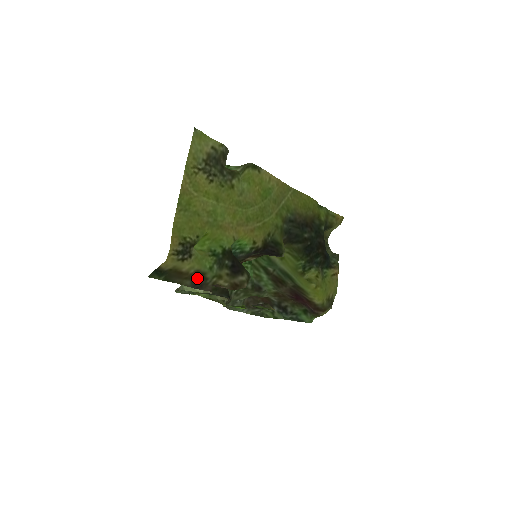
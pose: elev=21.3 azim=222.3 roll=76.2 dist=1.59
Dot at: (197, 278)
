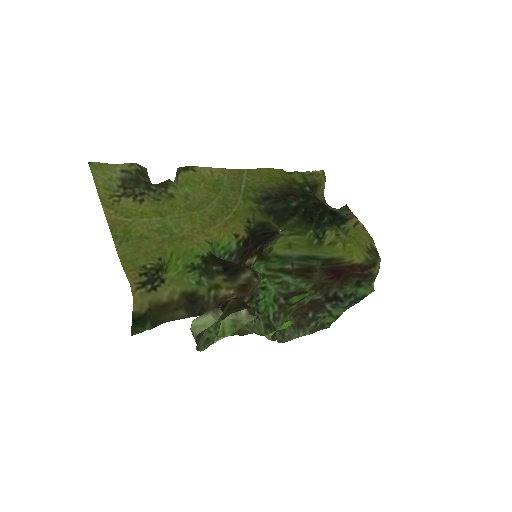
Dot at: (190, 302)
